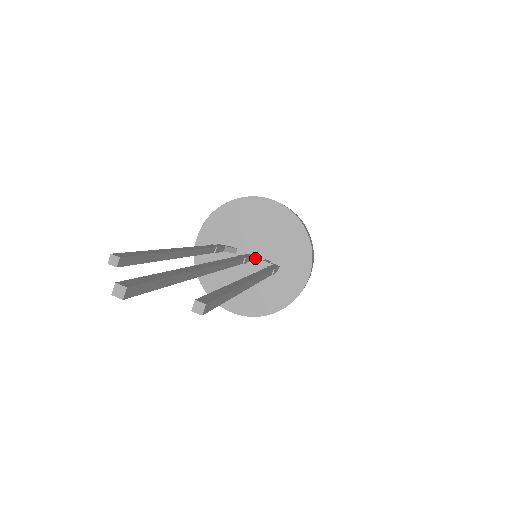
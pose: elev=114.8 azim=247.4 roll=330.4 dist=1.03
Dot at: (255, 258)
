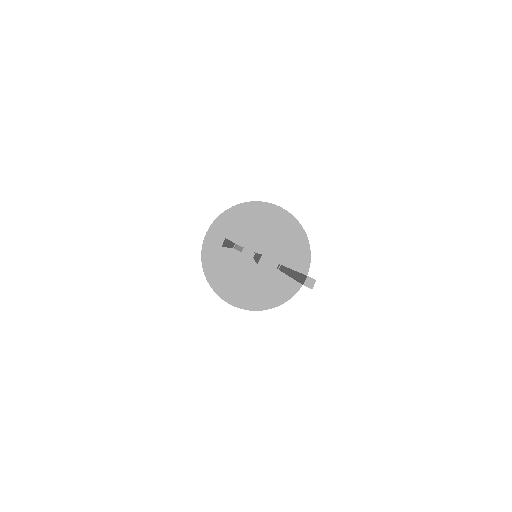
Dot at: occluded
